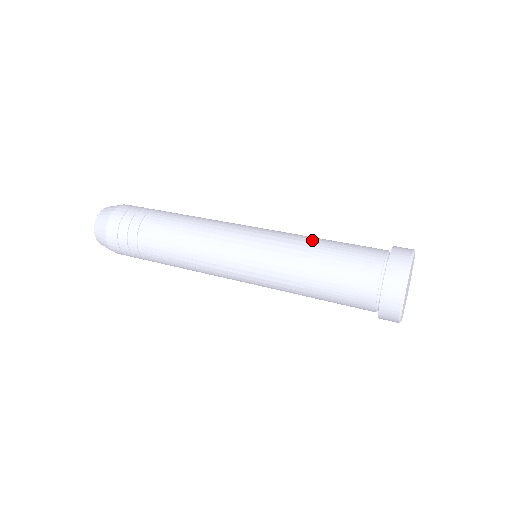
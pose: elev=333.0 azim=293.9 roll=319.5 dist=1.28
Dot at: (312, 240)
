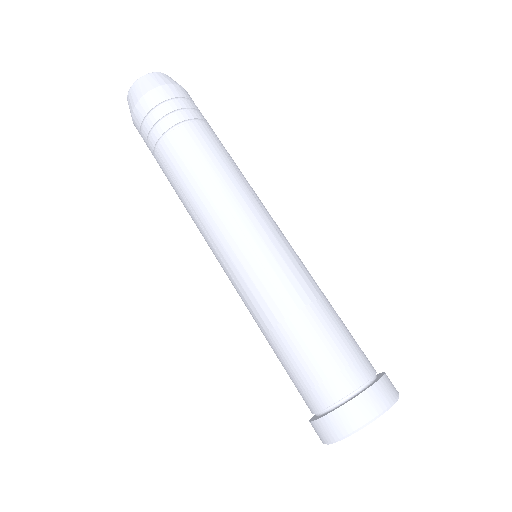
Dot at: (315, 298)
